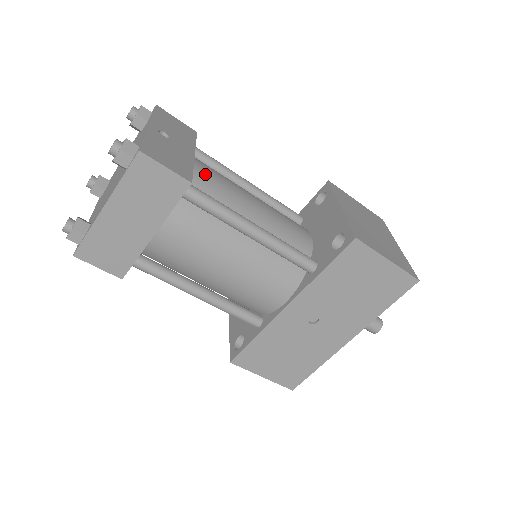
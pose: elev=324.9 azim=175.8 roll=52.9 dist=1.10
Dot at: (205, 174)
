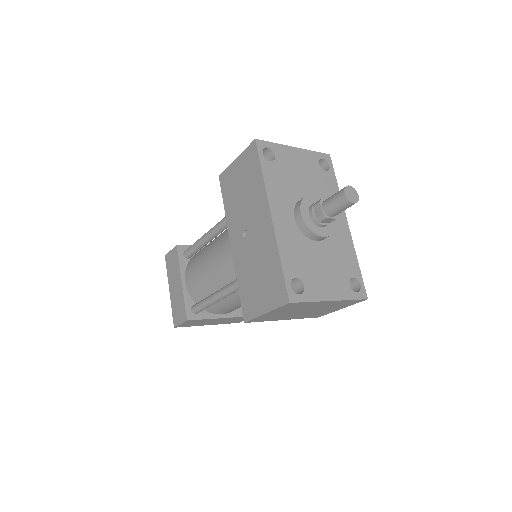
Dot at: occluded
